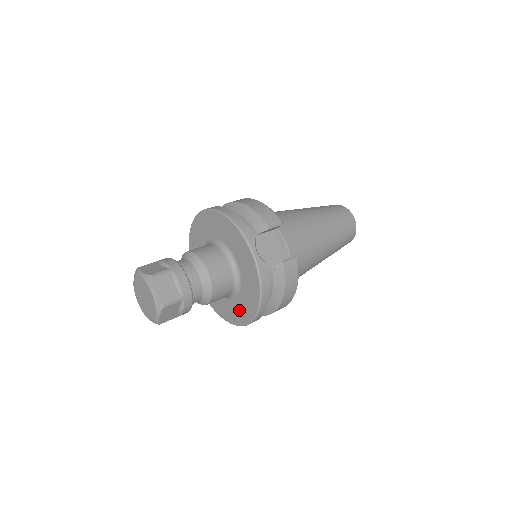
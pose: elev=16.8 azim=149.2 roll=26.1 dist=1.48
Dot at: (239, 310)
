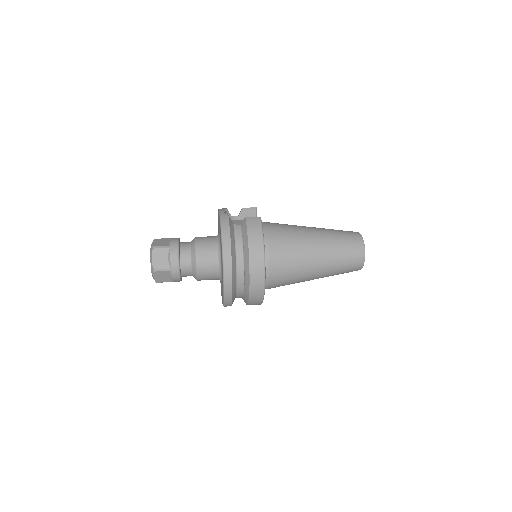
Dot at: occluded
